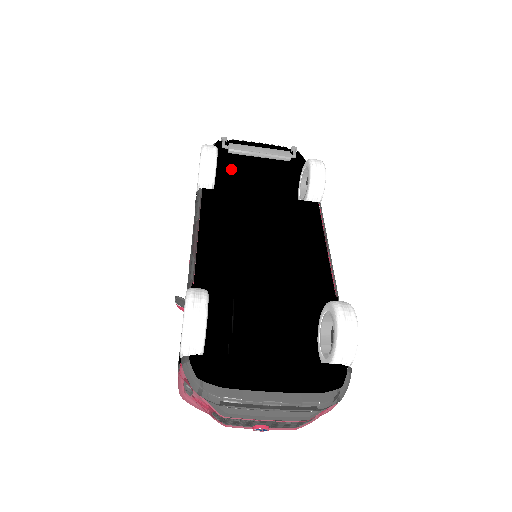
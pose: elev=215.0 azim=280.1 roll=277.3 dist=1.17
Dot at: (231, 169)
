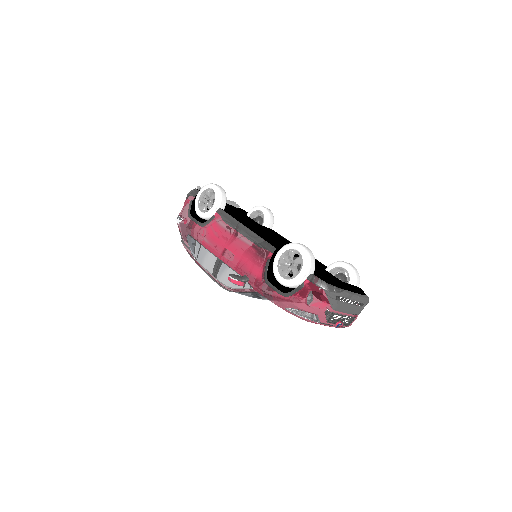
Dot at: occluded
